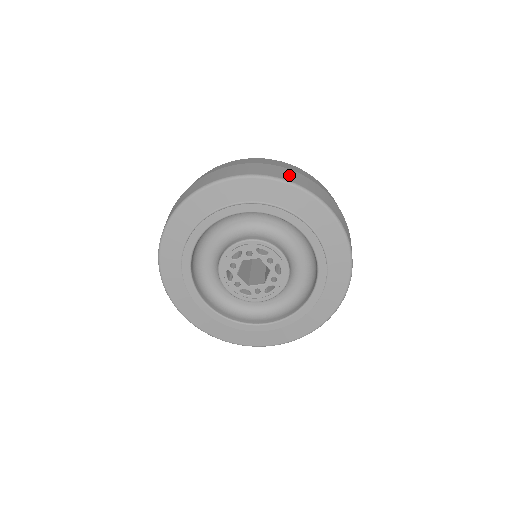
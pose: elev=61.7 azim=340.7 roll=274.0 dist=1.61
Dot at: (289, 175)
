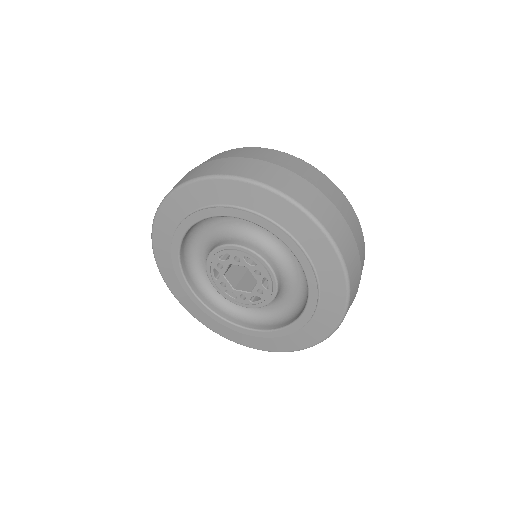
Dot at: (294, 186)
